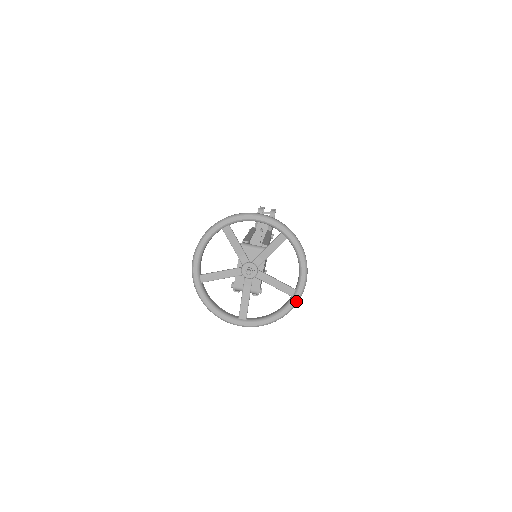
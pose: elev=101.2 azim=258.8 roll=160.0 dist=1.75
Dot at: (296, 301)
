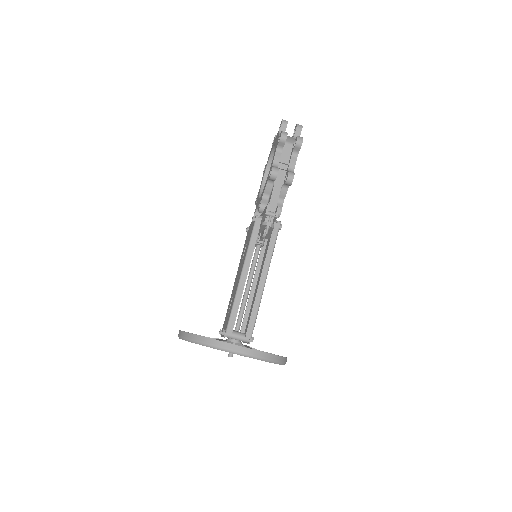
Dot at: occluded
